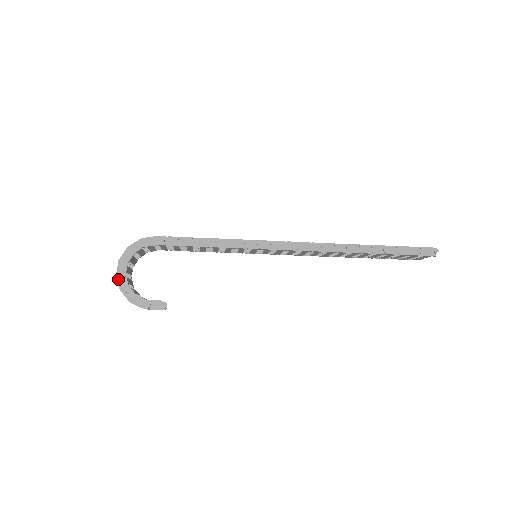
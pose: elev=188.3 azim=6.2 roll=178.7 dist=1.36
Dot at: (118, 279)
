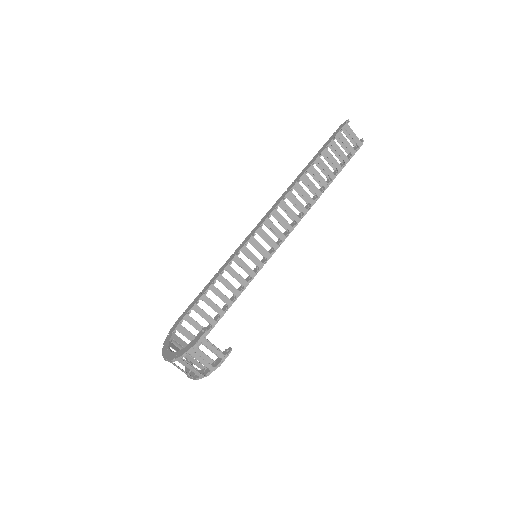
Dot at: (167, 360)
